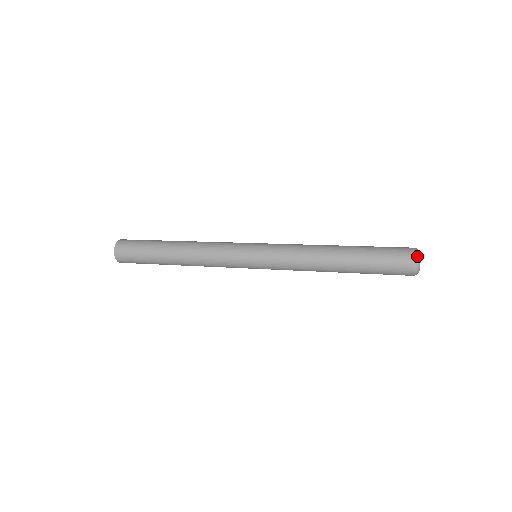
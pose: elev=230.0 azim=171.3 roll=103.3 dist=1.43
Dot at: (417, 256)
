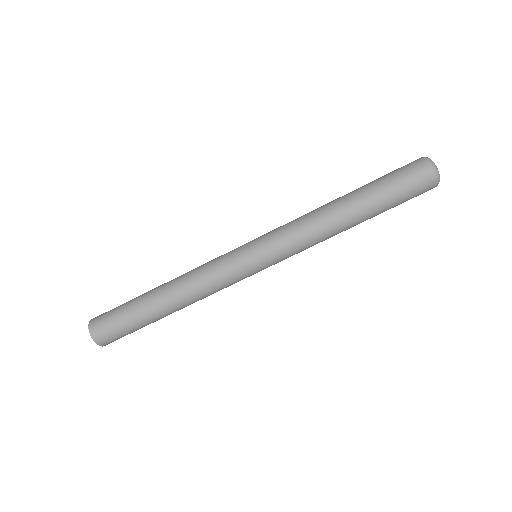
Dot at: (431, 164)
